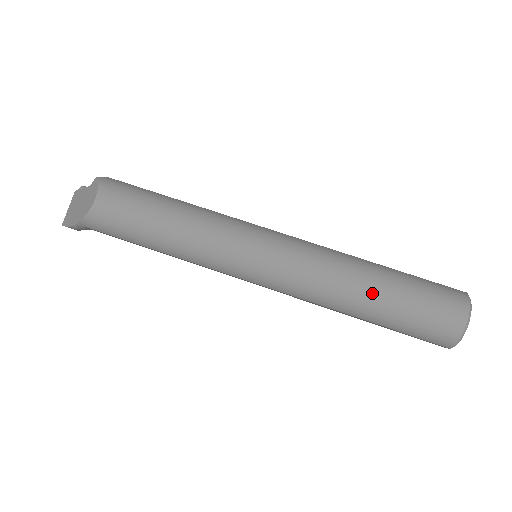
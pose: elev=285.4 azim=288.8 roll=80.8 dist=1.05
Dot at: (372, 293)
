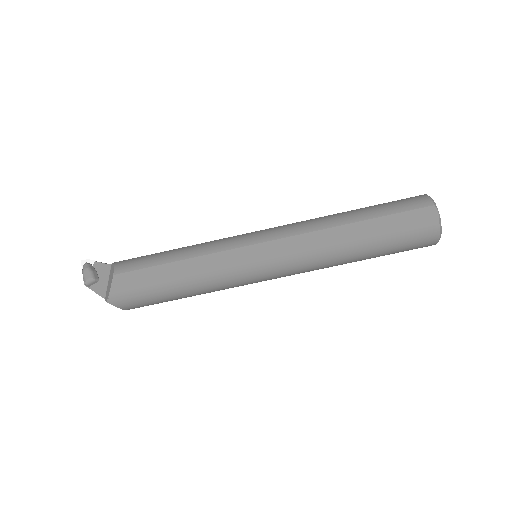
Dot at: occluded
